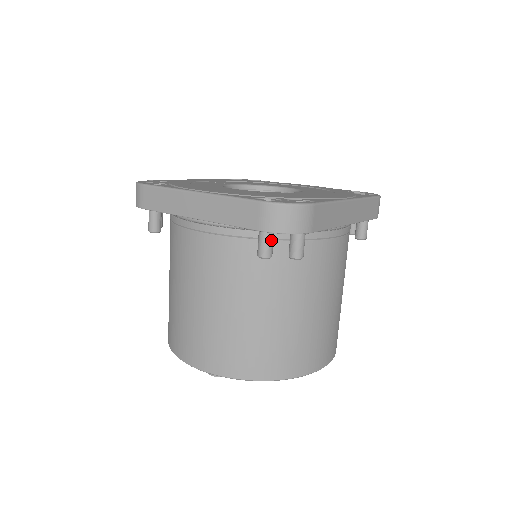
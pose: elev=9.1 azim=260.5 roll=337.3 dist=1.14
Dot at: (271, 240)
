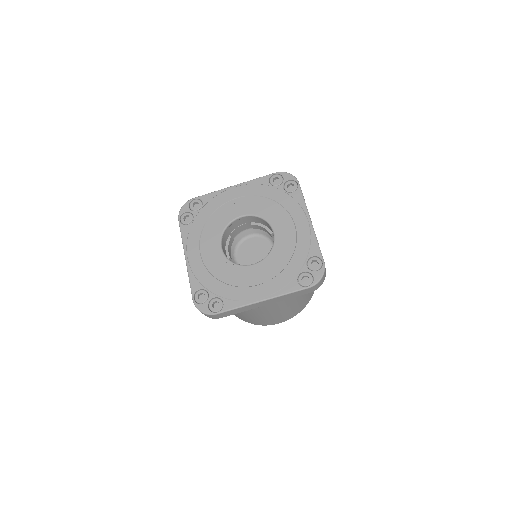
Dot at: occluded
